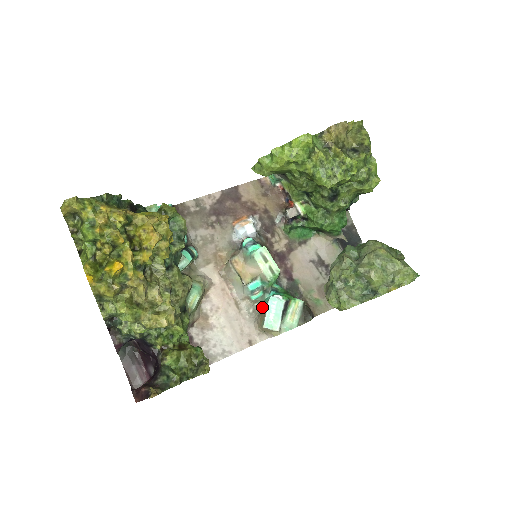
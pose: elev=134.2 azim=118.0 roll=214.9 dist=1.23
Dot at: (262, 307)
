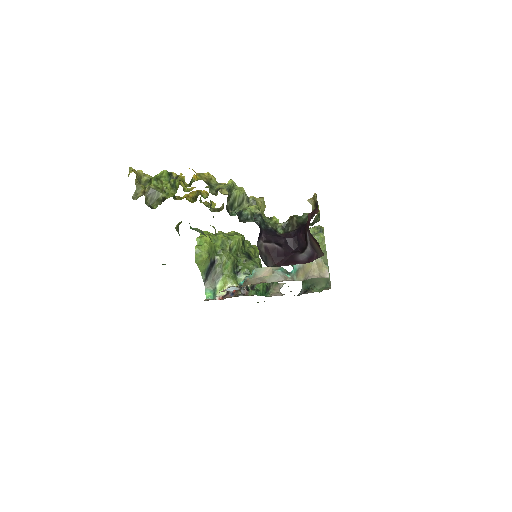
Dot at: (299, 273)
